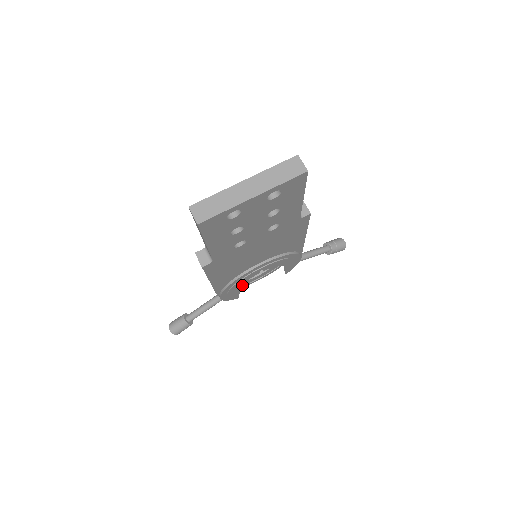
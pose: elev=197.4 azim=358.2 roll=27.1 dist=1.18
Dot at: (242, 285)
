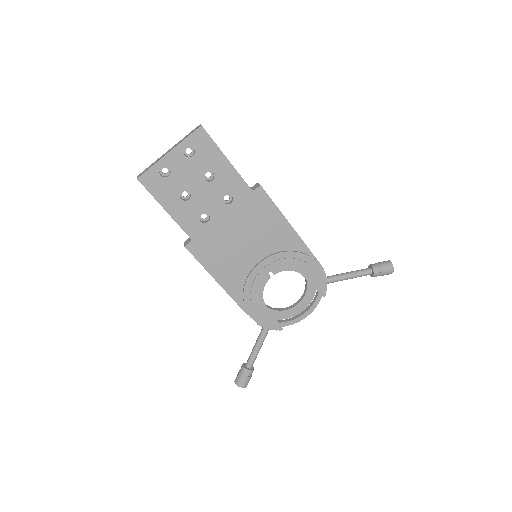
Dot at: (289, 320)
